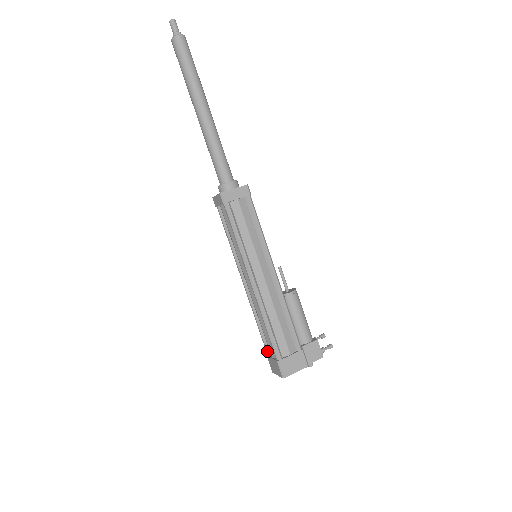
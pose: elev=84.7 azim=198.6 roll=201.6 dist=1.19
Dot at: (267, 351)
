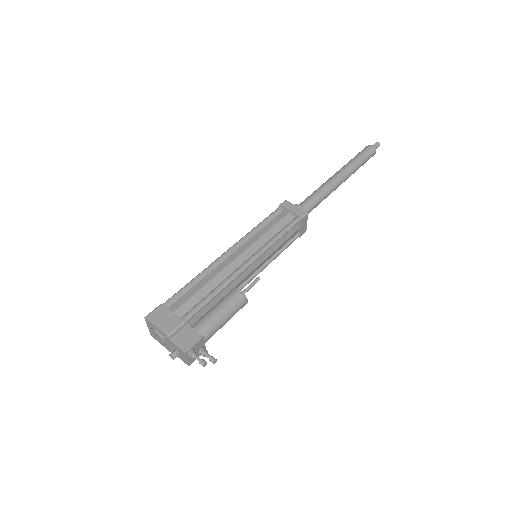
Dot at: occluded
